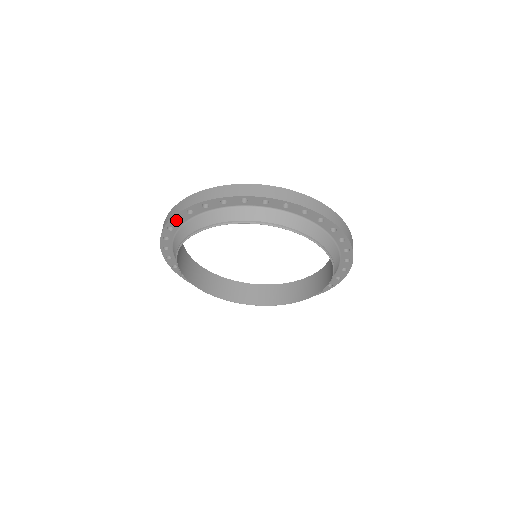
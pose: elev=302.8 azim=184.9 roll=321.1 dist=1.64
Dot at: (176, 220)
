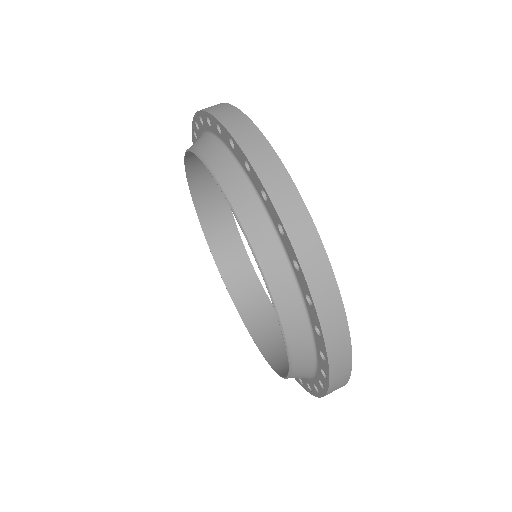
Dot at: occluded
